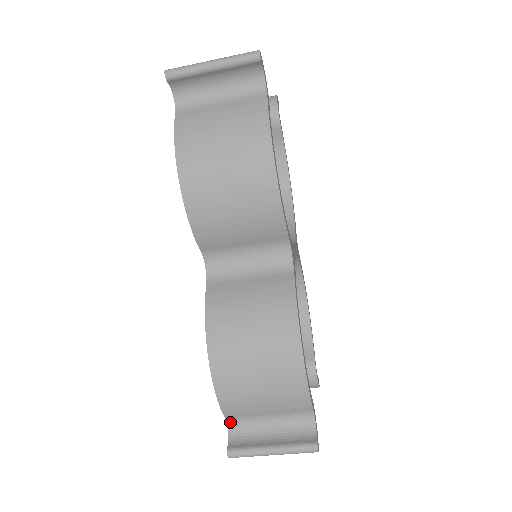
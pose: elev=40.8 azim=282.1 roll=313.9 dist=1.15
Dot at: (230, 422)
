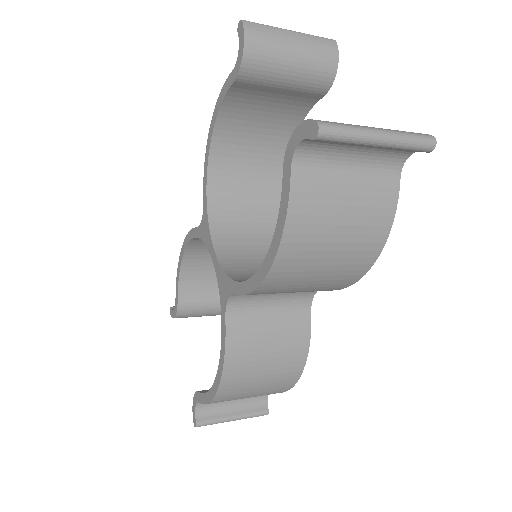
Dot at: occluded
